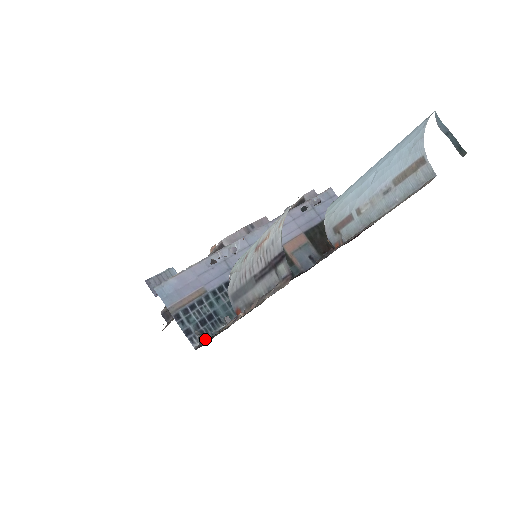
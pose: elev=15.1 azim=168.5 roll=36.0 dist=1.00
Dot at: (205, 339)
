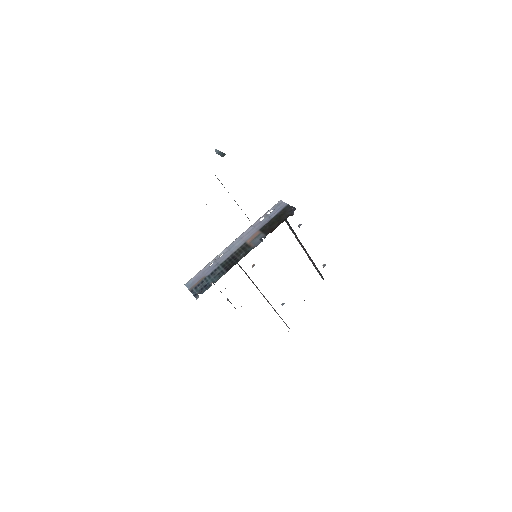
Dot at: occluded
